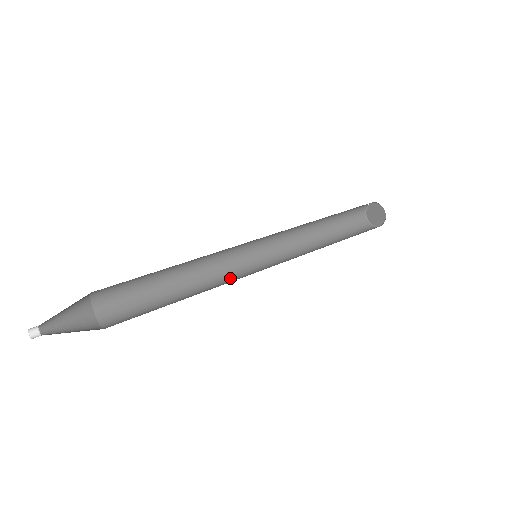
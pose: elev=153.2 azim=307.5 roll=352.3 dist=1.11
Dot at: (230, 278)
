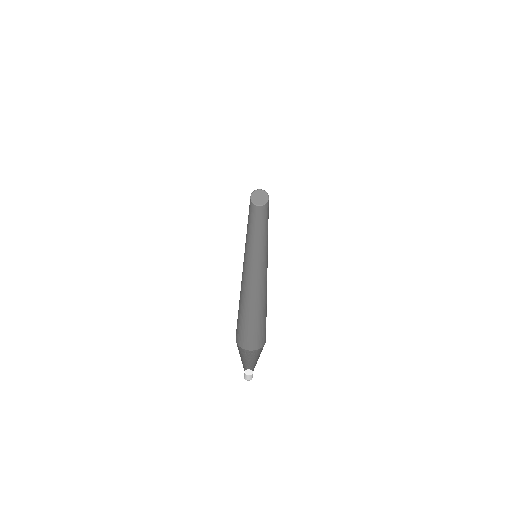
Dot at: (246, 275)
